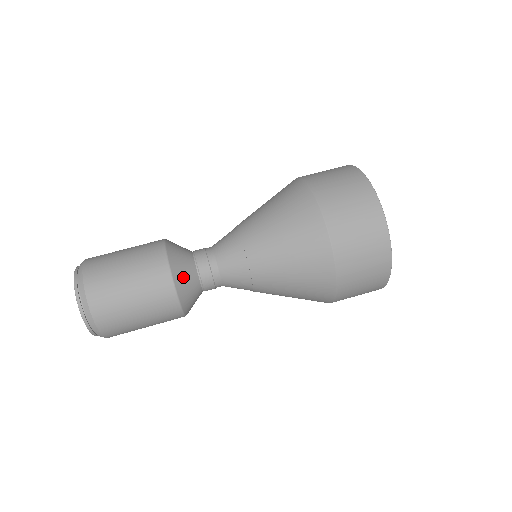
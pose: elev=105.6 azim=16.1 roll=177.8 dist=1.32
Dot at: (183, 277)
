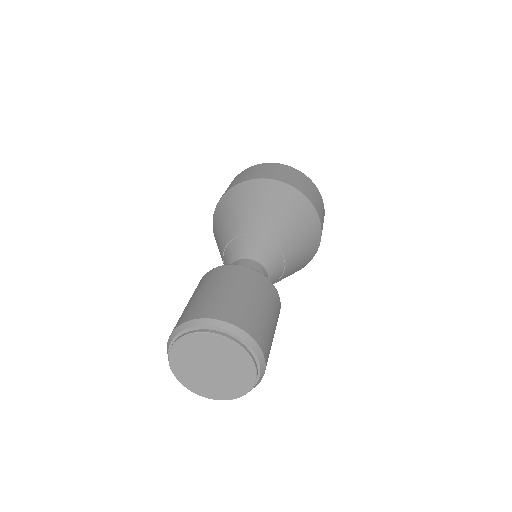
Dot at: occluded
